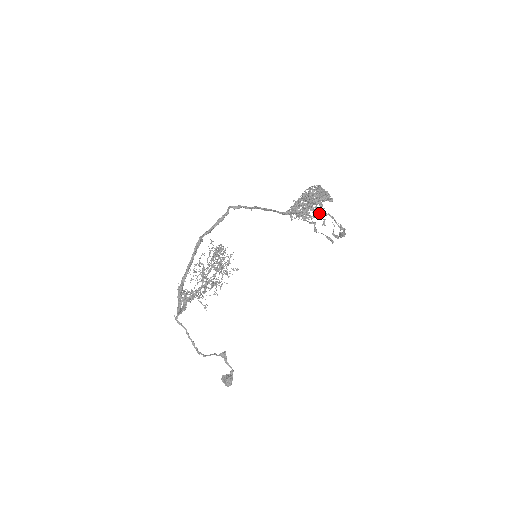
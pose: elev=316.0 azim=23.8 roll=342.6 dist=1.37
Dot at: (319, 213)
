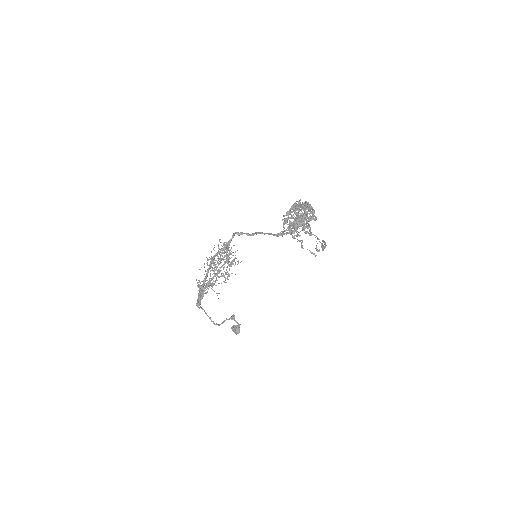
Dot at: (306, 227)
